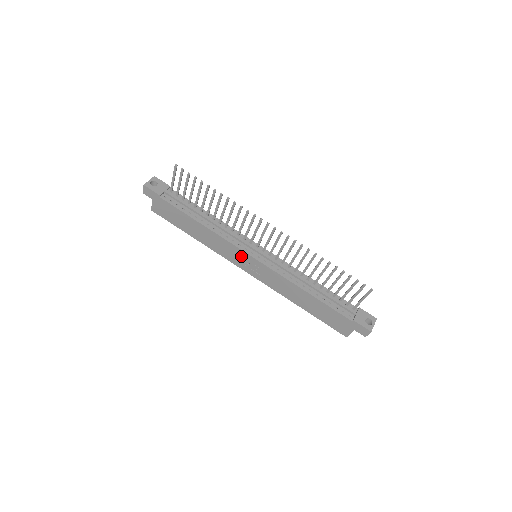
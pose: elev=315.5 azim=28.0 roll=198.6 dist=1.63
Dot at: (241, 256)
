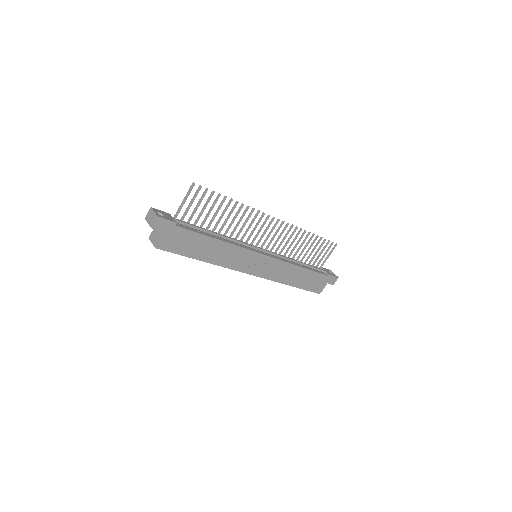
Dot at: (252, 259)
